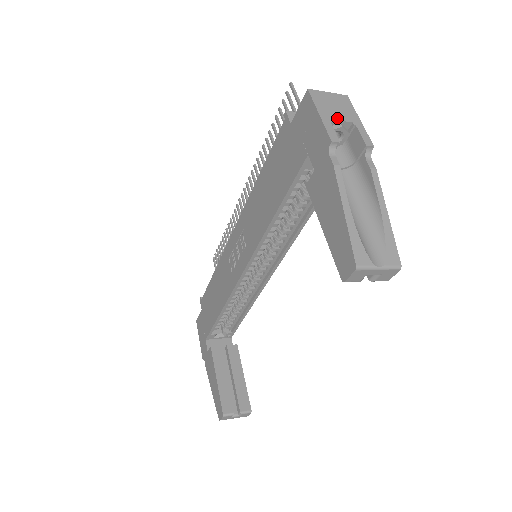
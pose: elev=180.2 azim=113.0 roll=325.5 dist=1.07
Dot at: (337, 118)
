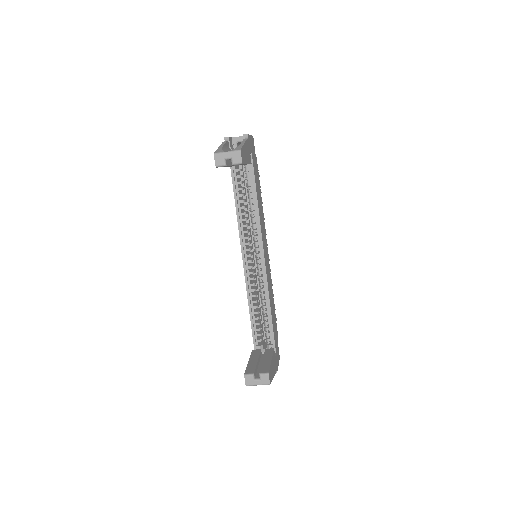
Dot at: (237, 137)
